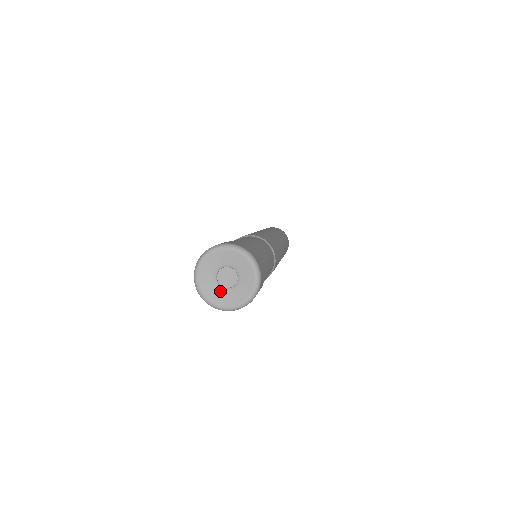
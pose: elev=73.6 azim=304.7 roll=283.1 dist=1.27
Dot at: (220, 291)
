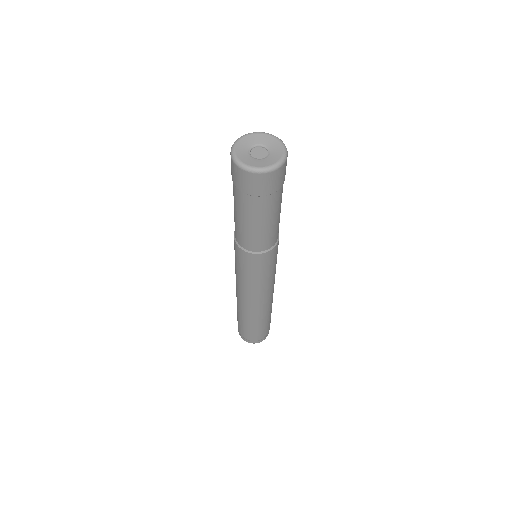
Dot at: (248, 155)
